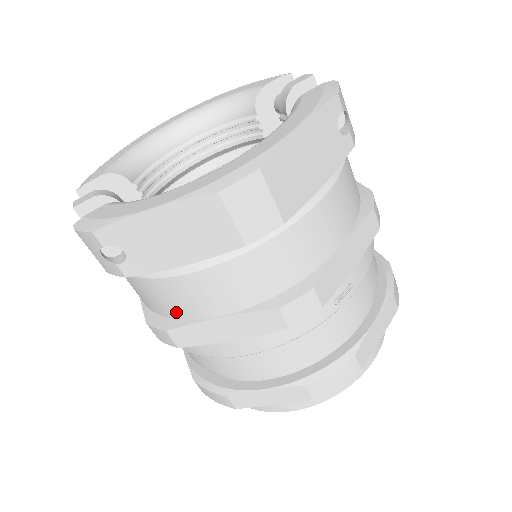
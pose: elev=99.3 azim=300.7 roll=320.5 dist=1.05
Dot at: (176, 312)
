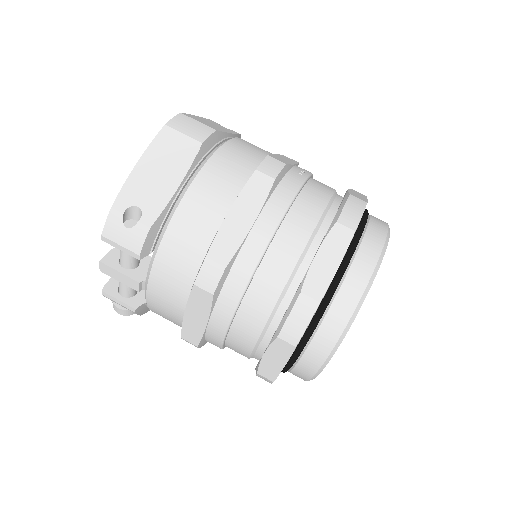
Dot at: (203, 240)
